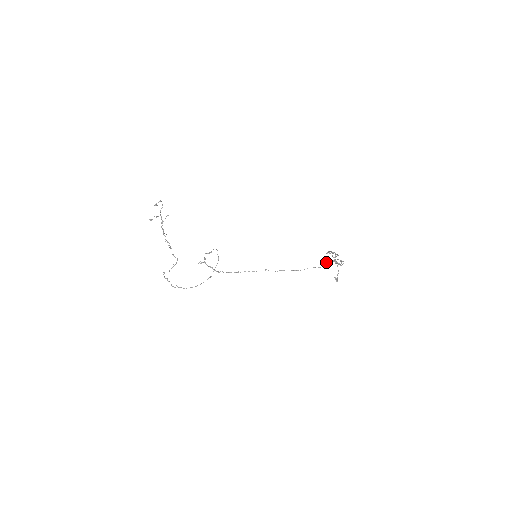
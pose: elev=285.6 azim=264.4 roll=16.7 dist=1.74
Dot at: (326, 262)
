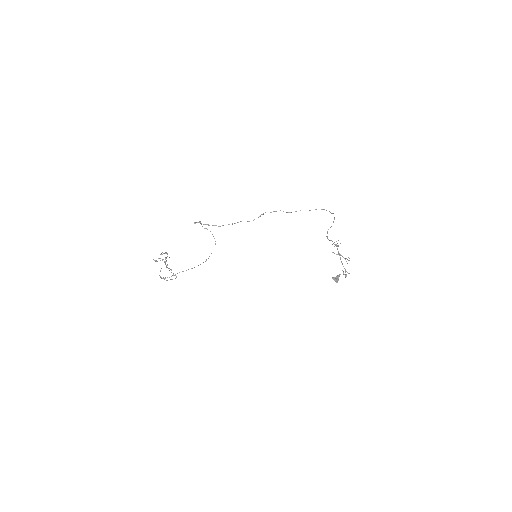
Dot at: (334, 277)
